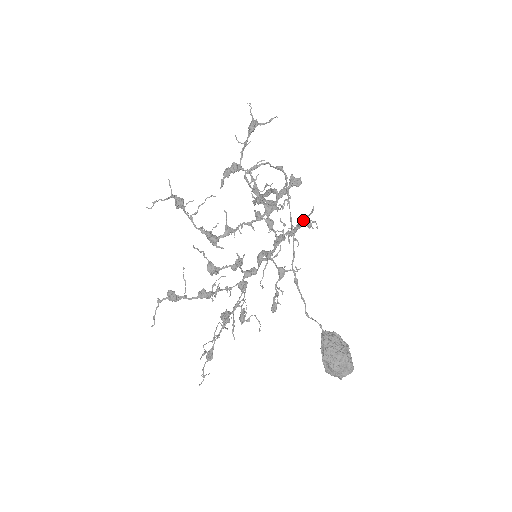
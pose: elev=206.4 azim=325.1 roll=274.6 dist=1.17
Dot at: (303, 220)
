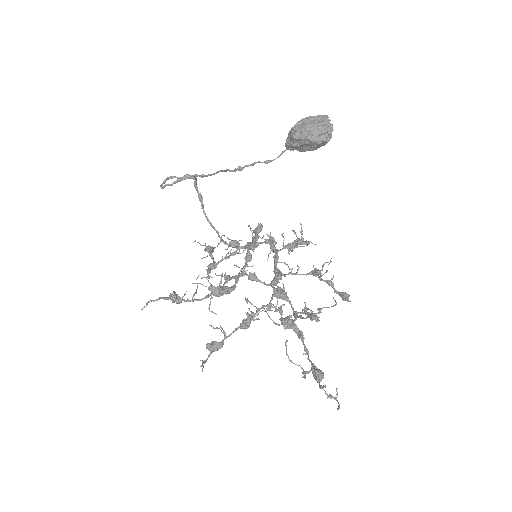
Dot at: (294, 241)
